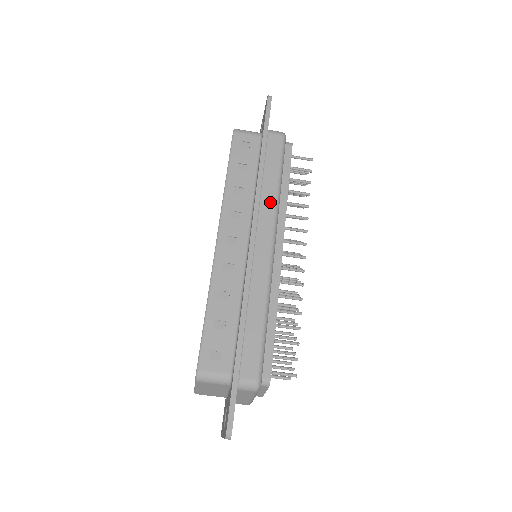
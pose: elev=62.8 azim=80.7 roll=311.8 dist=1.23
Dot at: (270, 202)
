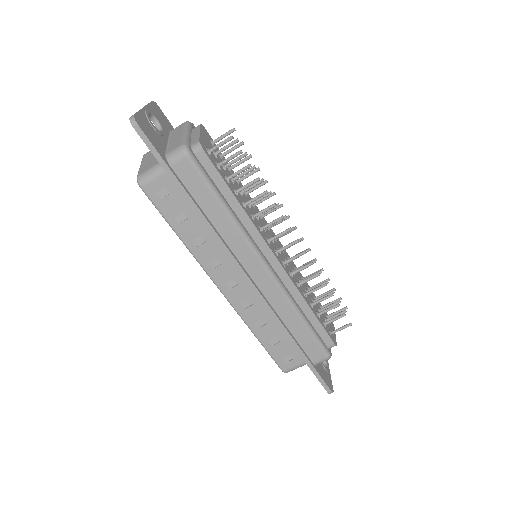
Dot at: (234, 235)
